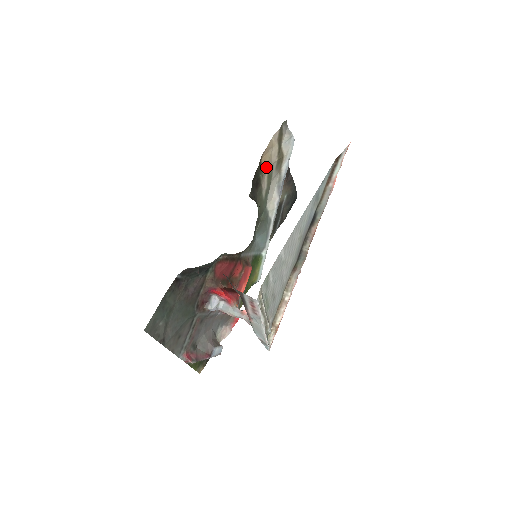
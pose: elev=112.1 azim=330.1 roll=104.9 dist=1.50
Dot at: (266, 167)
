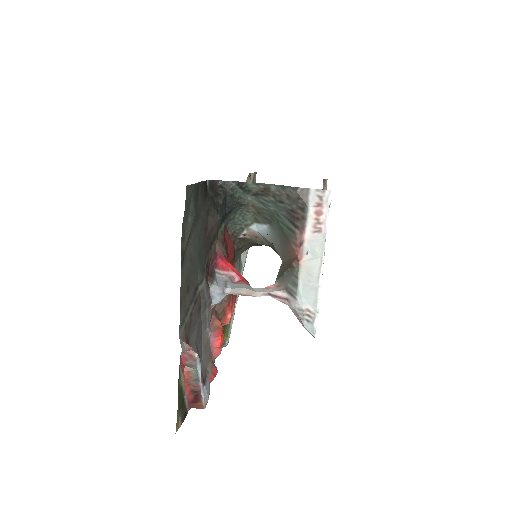
Dot at: occluded
